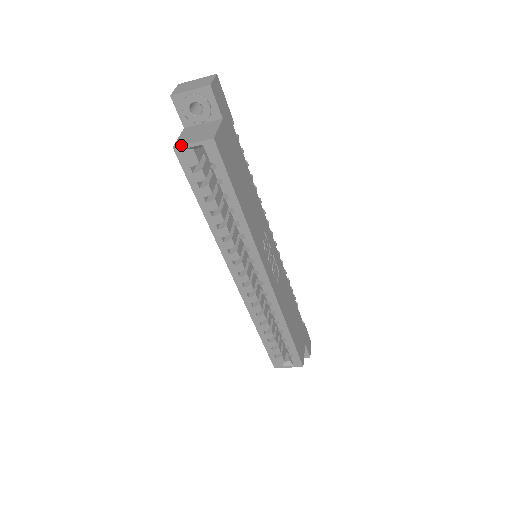
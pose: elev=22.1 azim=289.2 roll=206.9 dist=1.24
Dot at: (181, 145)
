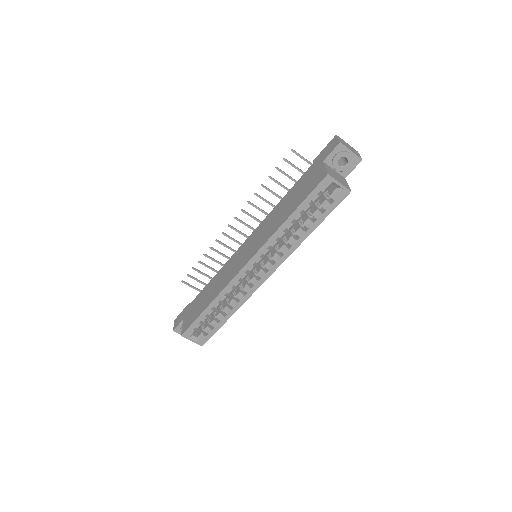
Dot at: (333, 177)
